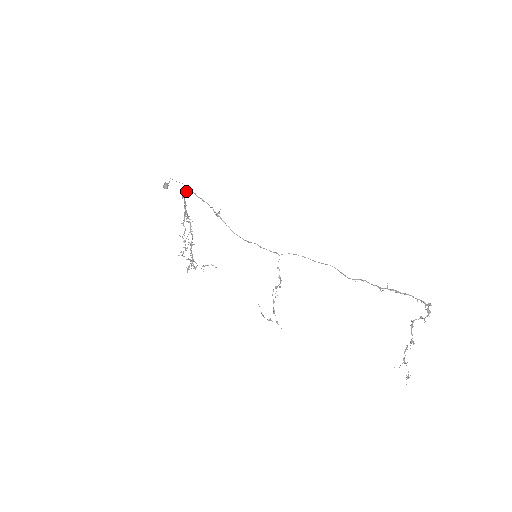
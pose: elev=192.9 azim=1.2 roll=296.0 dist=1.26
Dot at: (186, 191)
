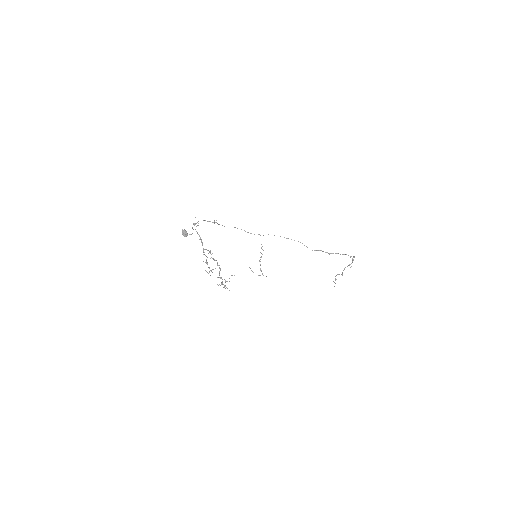
Dot at: occluded
